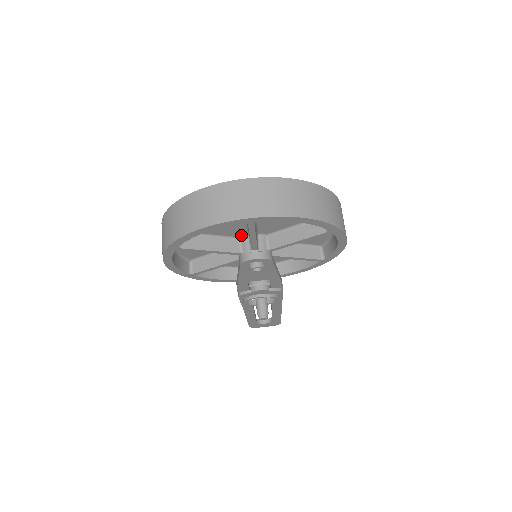
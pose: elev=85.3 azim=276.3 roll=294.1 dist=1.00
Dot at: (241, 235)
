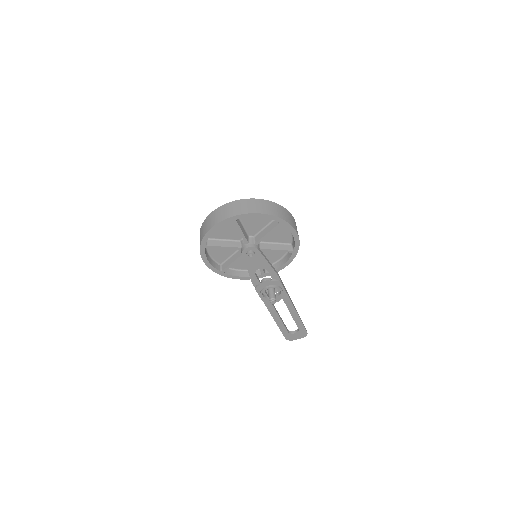
Dot at: (240, 238)
